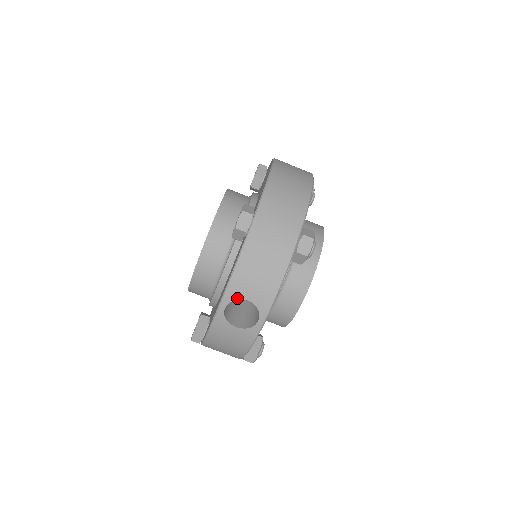
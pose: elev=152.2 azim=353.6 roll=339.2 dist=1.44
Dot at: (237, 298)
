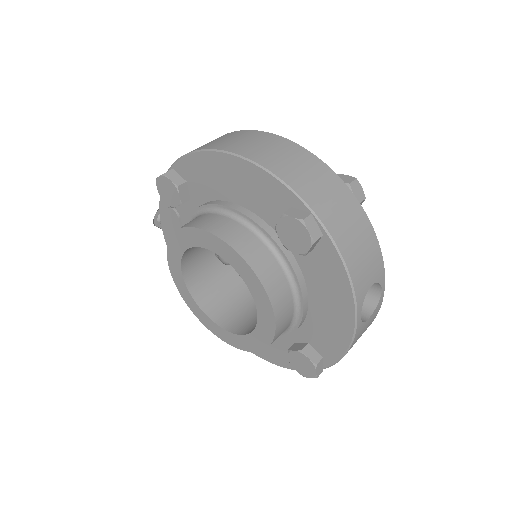
Dot at: (365, 295)
